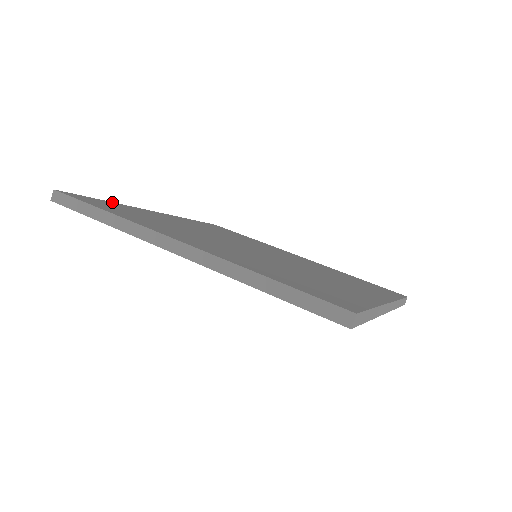
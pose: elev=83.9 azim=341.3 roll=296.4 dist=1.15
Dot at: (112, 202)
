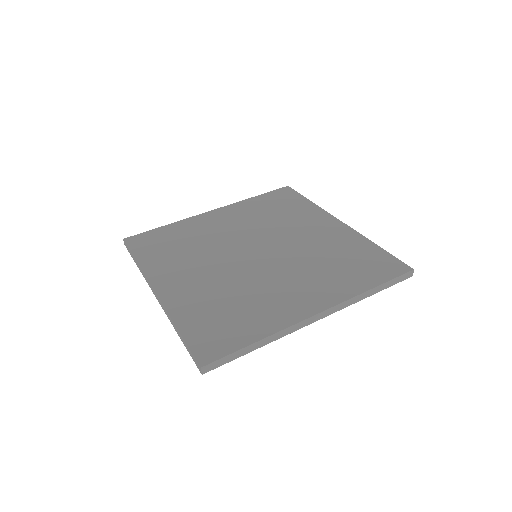
Dot at: (176, 325)
